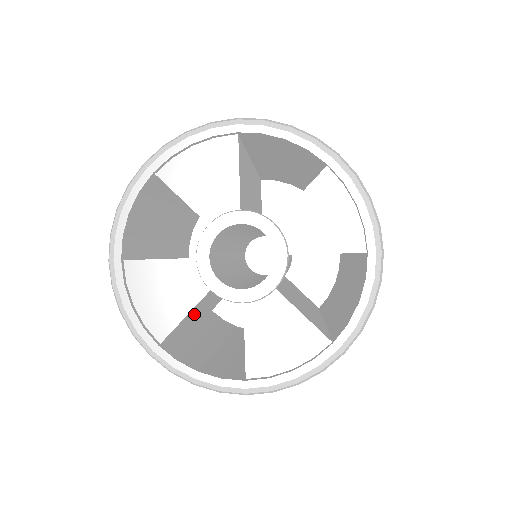
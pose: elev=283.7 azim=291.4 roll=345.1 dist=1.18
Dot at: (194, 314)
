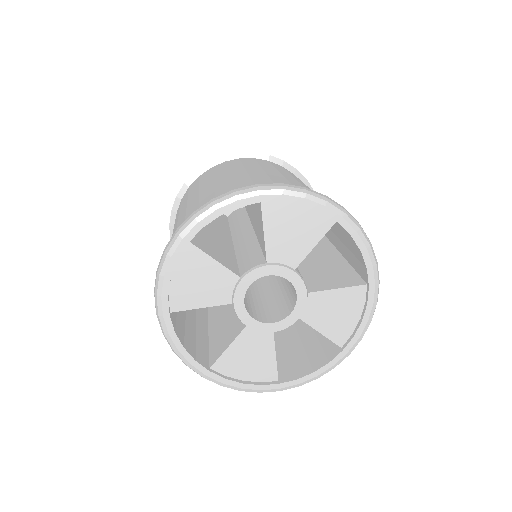
Dot at: occluded
